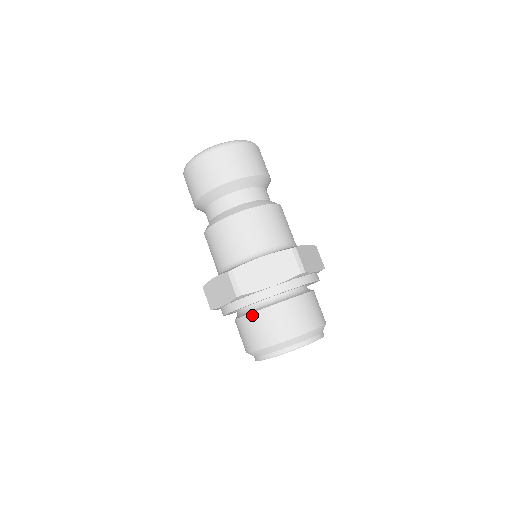
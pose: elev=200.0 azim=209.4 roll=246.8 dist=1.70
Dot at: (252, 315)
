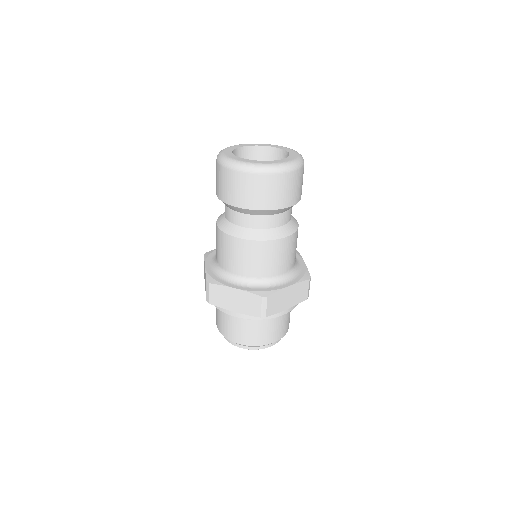
Dot at: occluded
